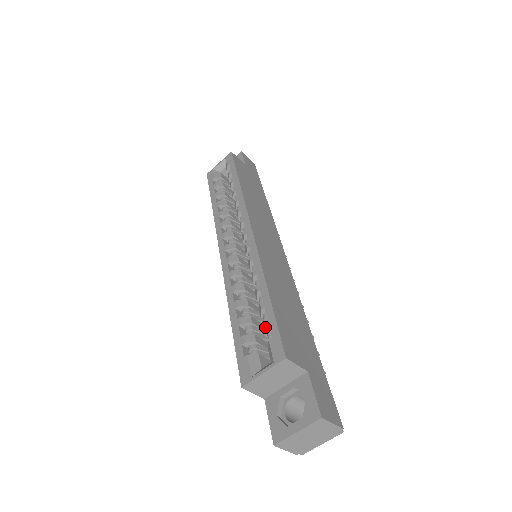
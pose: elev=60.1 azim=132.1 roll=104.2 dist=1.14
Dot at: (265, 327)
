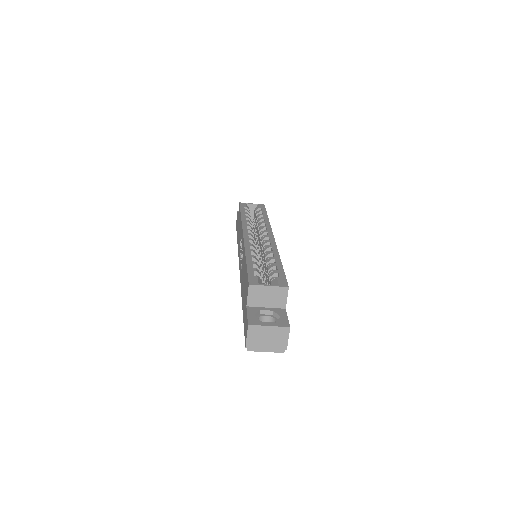
Dot at: (275, 272)
